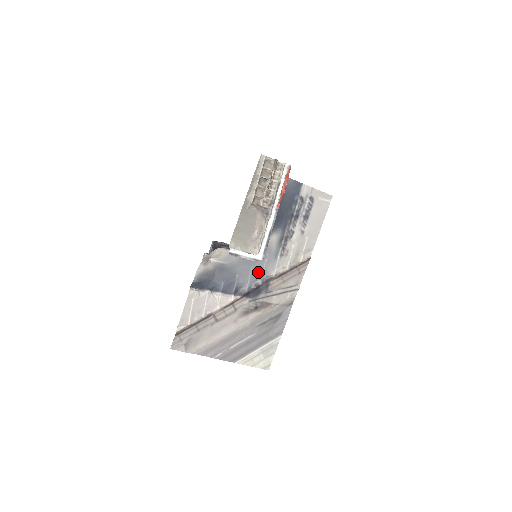
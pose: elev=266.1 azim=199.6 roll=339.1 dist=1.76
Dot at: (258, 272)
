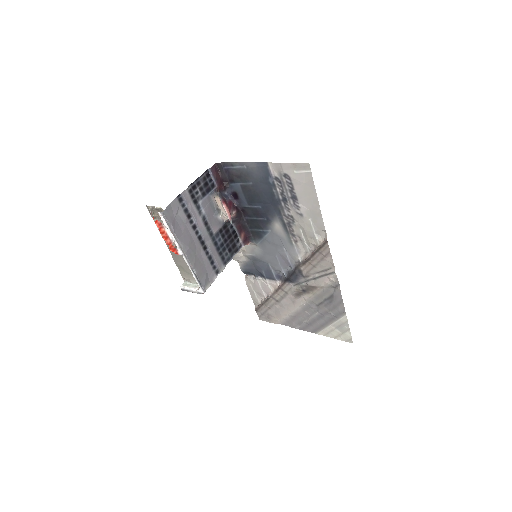
Dot at: (285, 260)
